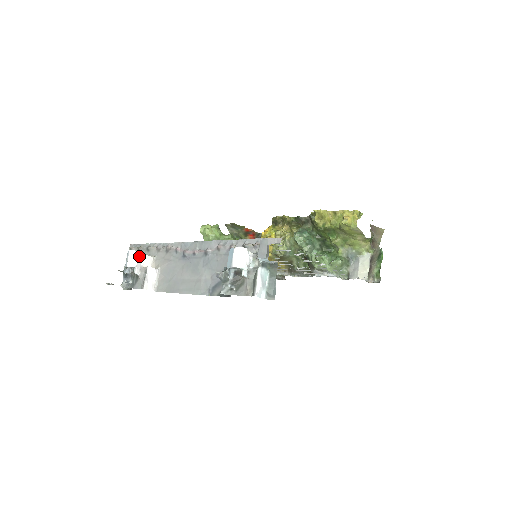
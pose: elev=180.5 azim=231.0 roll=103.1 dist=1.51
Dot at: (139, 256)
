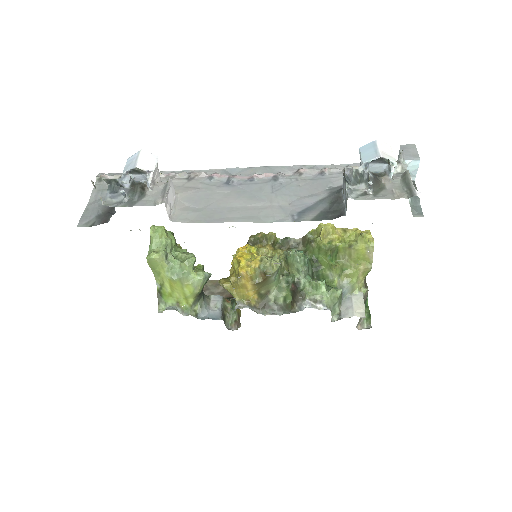
Dot at: (157, 162)
